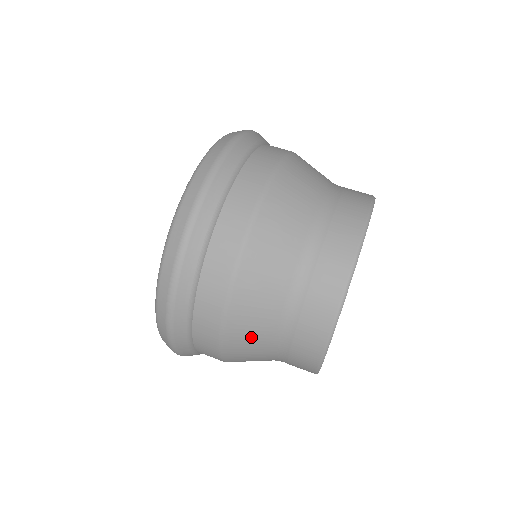
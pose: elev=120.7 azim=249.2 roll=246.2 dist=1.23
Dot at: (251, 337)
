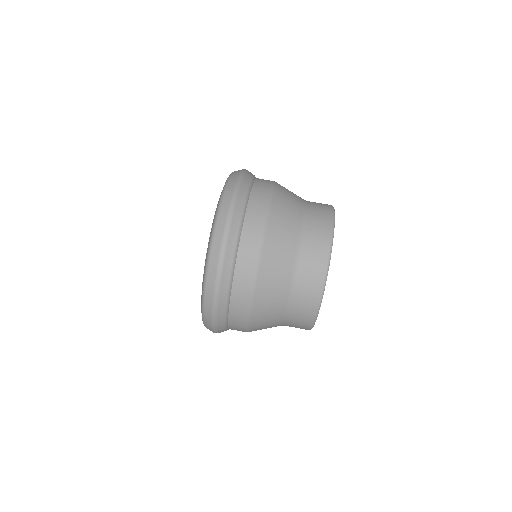
Dot at: (266, 325)
